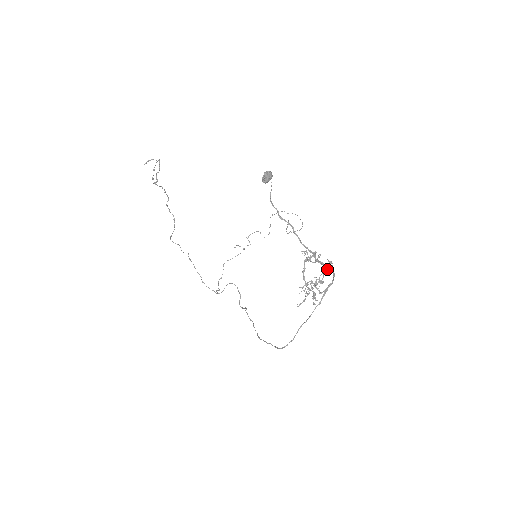
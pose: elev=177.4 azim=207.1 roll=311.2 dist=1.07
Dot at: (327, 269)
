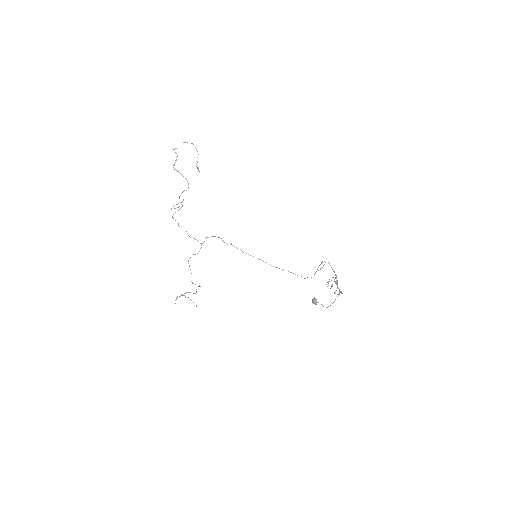
Dot at: occluded
